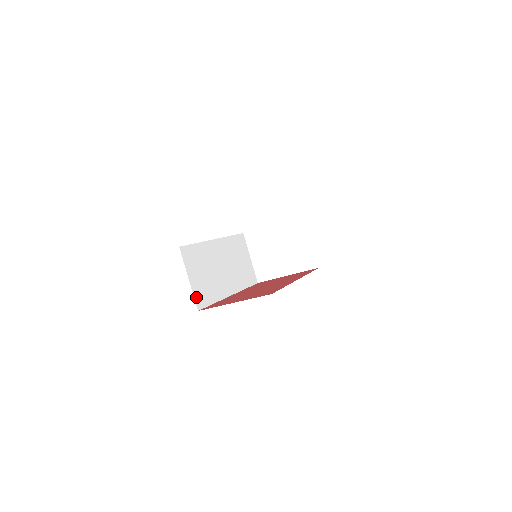
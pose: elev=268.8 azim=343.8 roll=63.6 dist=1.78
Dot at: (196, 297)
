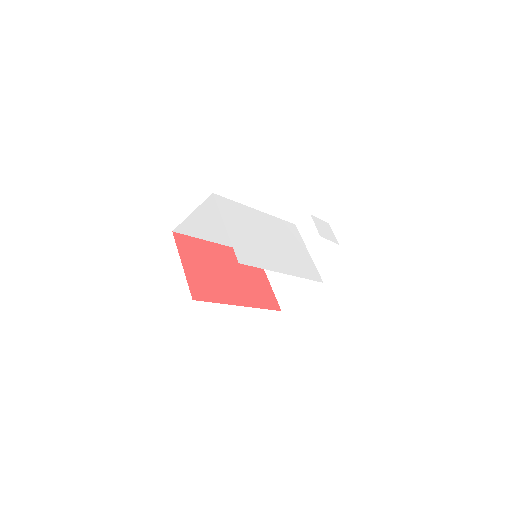
Dot at: (183, 224)
